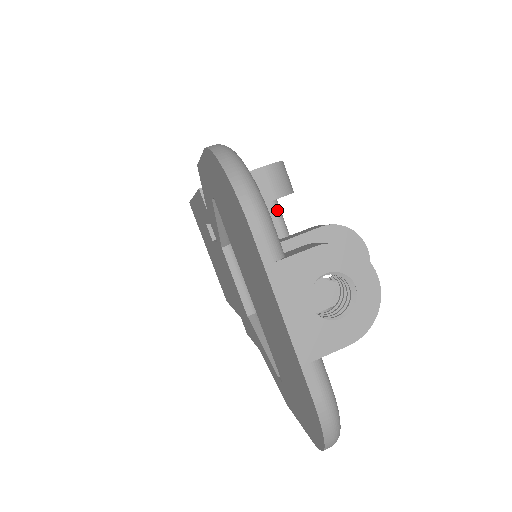
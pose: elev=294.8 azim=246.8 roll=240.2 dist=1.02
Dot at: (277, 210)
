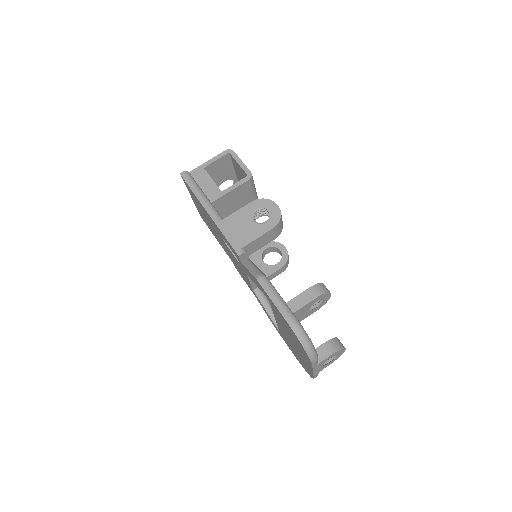
Dot at: (254, 191)
